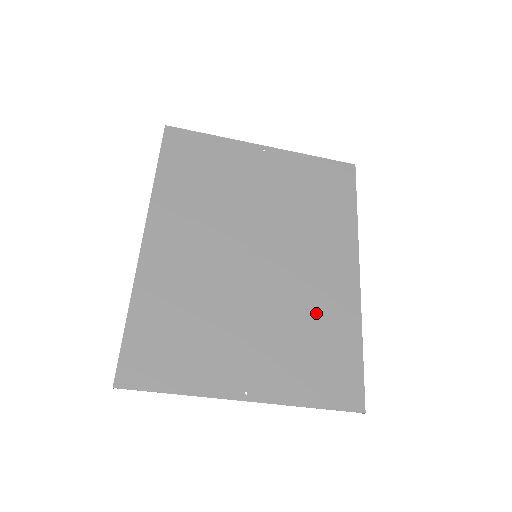
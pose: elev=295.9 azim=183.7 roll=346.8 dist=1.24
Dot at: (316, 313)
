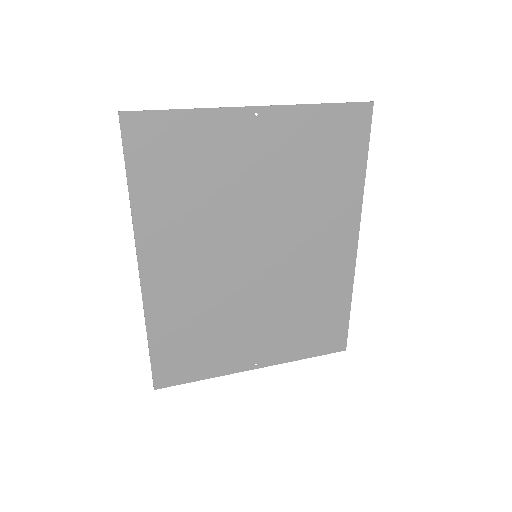
Dot at: (313, 292)
